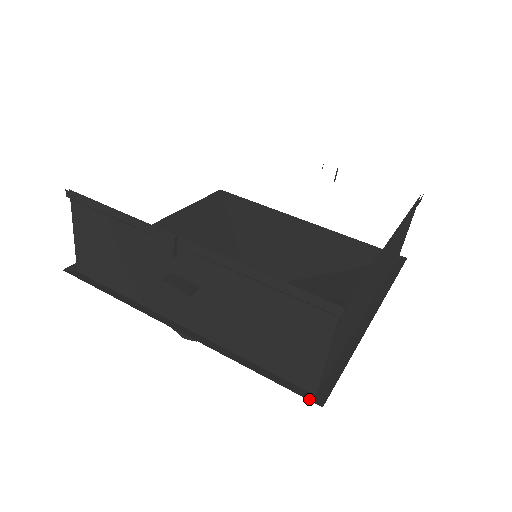
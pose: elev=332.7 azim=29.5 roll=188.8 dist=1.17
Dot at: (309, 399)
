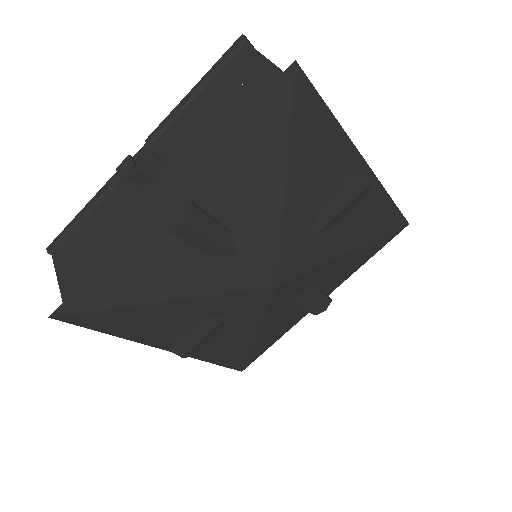
Dot at: (284, 74)
